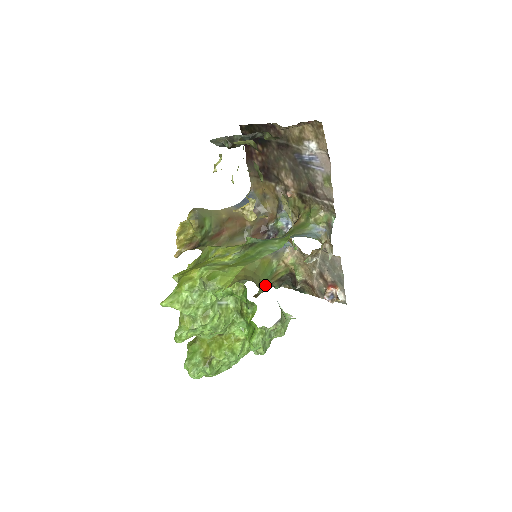
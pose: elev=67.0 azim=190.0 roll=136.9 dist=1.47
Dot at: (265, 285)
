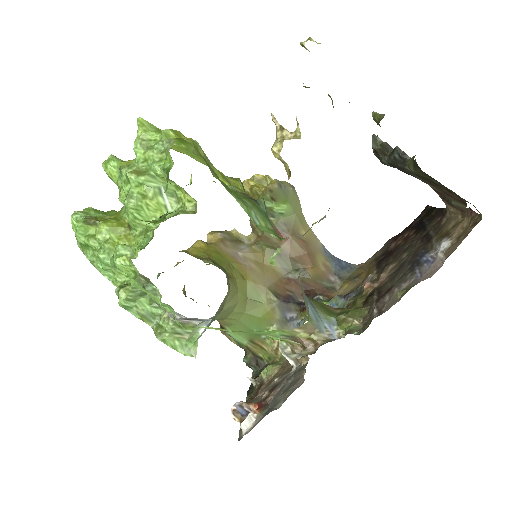
Dot at: (240, 334)
